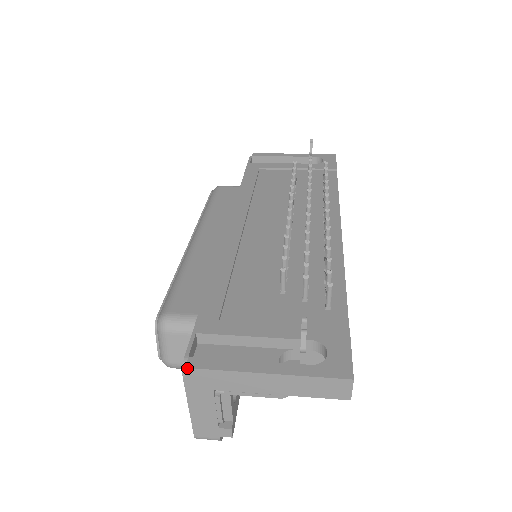
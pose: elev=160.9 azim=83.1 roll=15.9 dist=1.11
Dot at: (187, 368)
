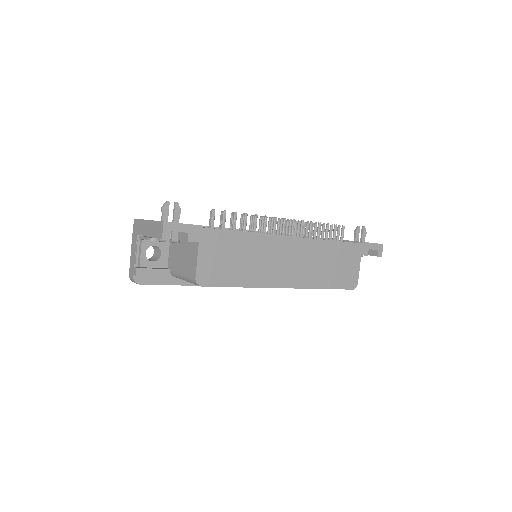
Dot at: (135, 219)
